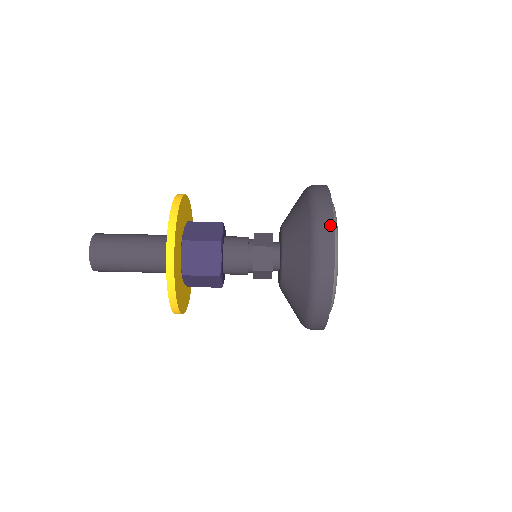
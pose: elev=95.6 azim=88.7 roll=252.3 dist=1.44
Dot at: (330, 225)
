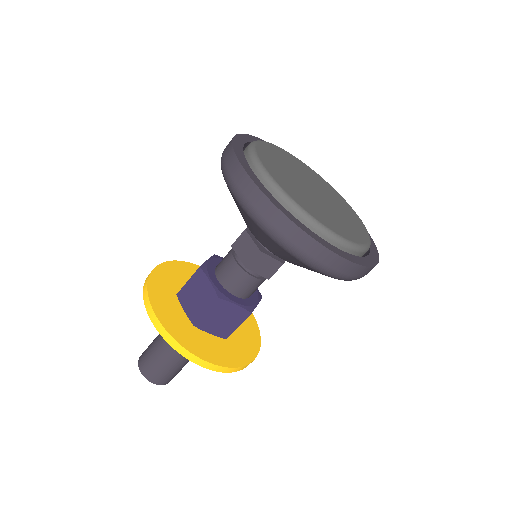
Dot at: (286, 224)
